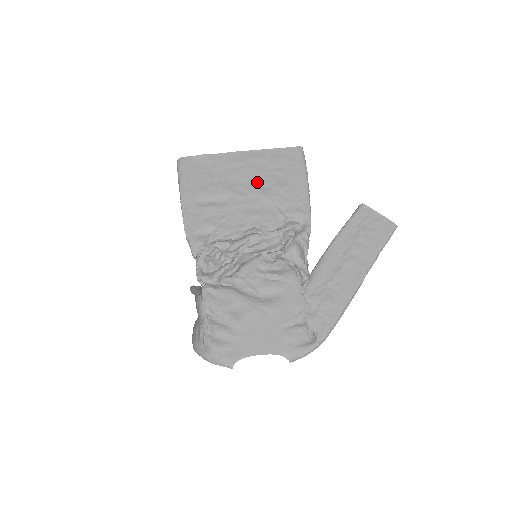
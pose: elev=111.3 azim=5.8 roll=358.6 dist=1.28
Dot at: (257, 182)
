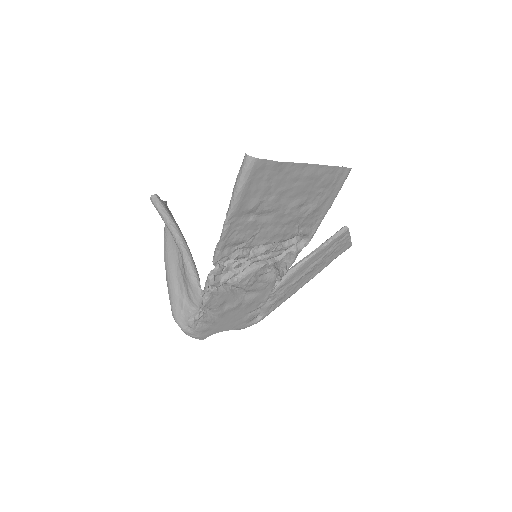
Dot at: (301, 202)
